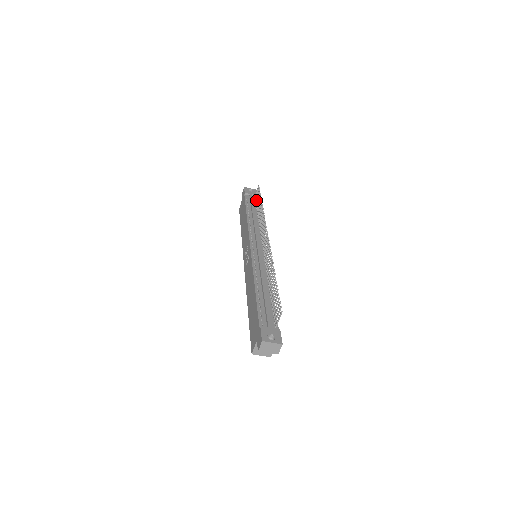
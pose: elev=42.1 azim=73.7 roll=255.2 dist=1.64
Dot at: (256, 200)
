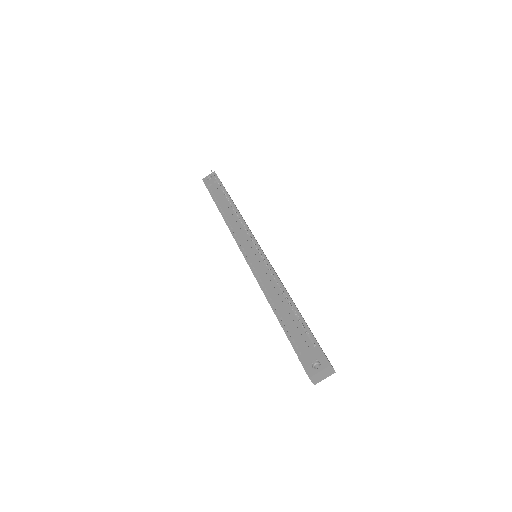
Dot at: occluded
